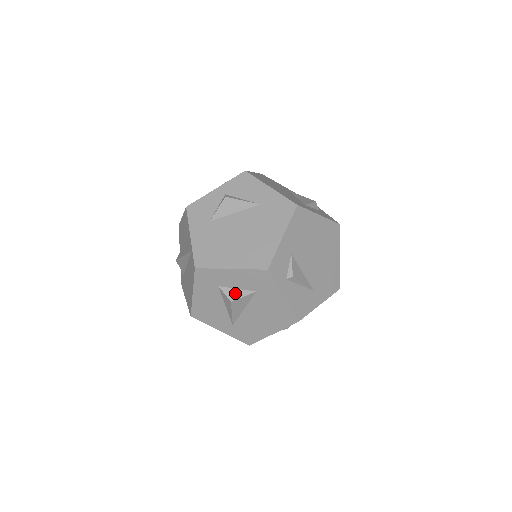
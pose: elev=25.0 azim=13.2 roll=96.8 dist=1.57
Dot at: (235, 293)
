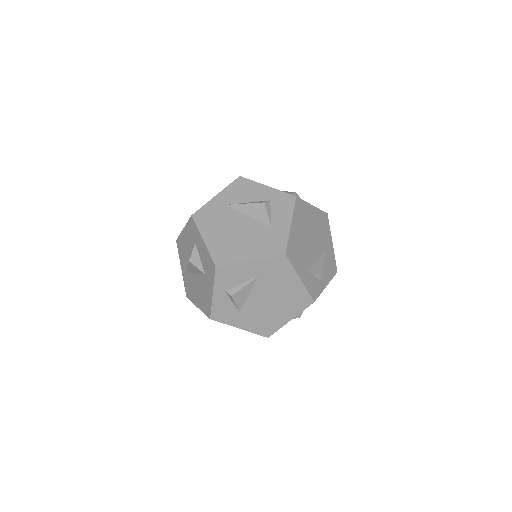
Dot at: occluded
